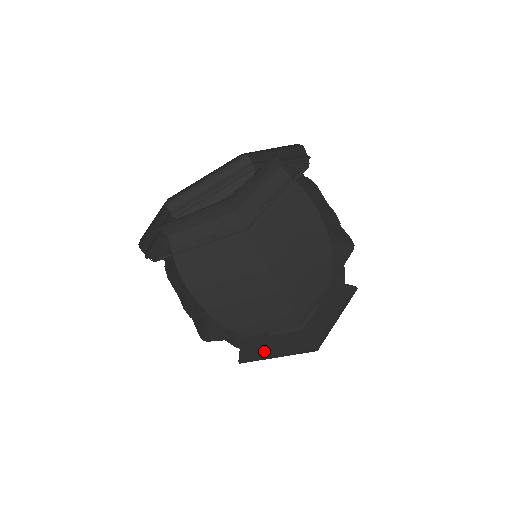
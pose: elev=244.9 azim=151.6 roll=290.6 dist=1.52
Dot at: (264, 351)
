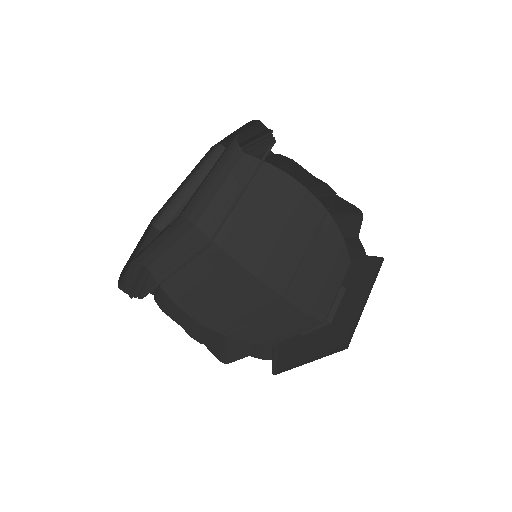
Dot at: (296, 356)
